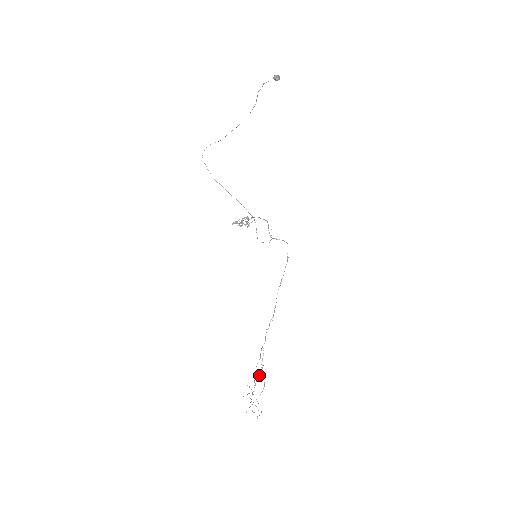
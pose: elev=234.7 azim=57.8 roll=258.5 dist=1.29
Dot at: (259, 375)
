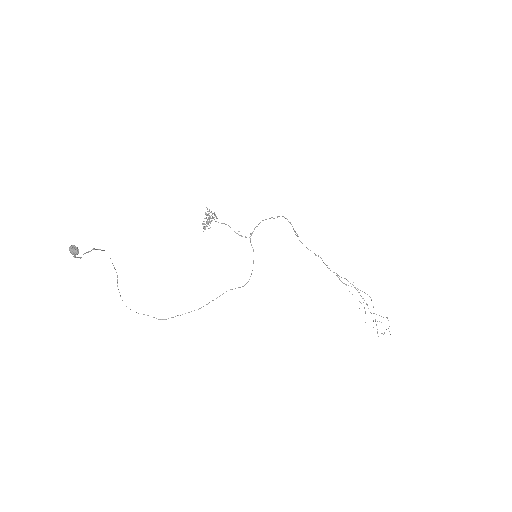
Dot at: occluded
